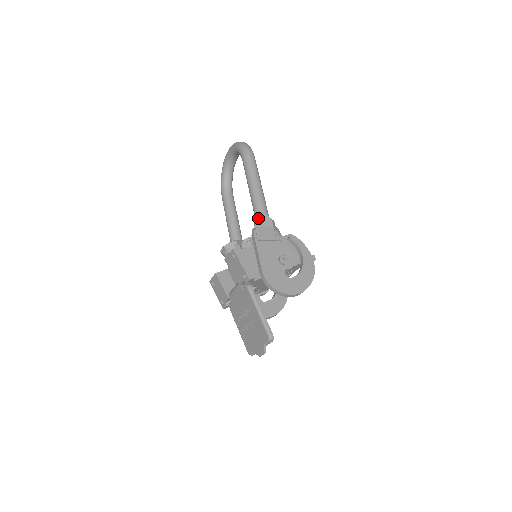
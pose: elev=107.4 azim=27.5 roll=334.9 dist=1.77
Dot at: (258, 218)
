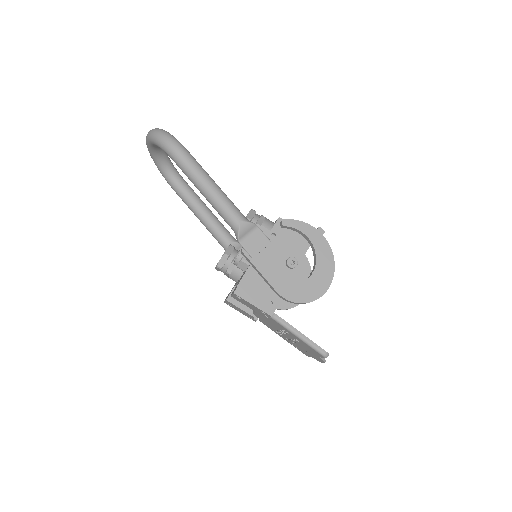
Dot at: (237, 233)
